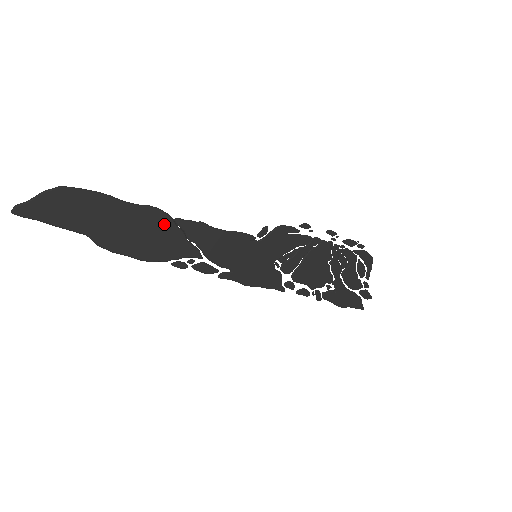
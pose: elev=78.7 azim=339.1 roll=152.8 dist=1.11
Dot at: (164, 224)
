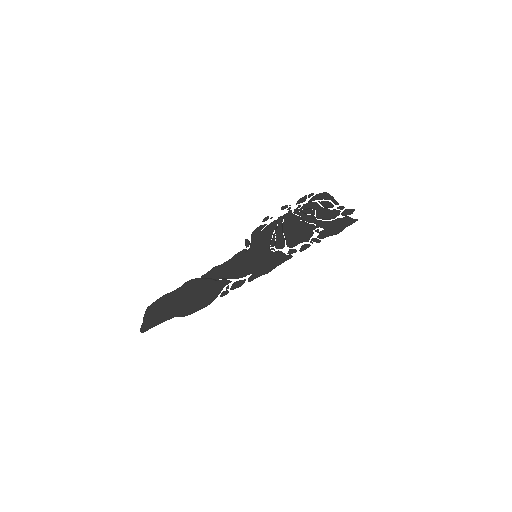
Dot at: (199, 284)
